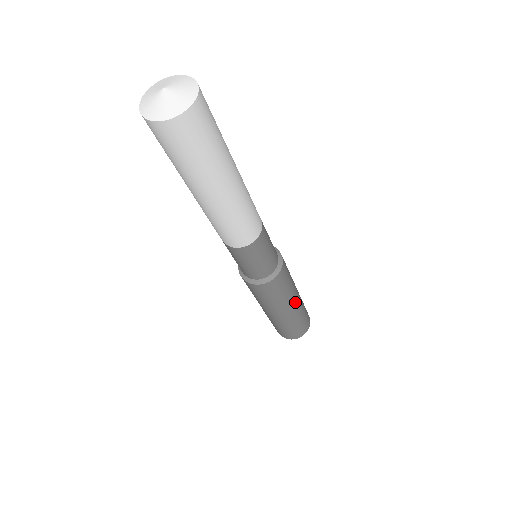
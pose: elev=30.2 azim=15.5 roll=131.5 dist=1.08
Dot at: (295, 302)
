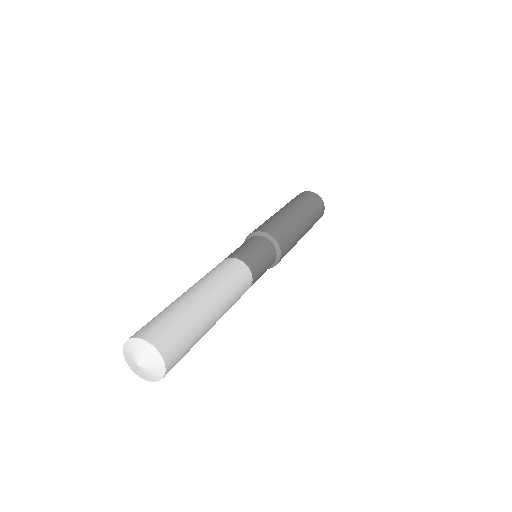
Dot at: occluded
